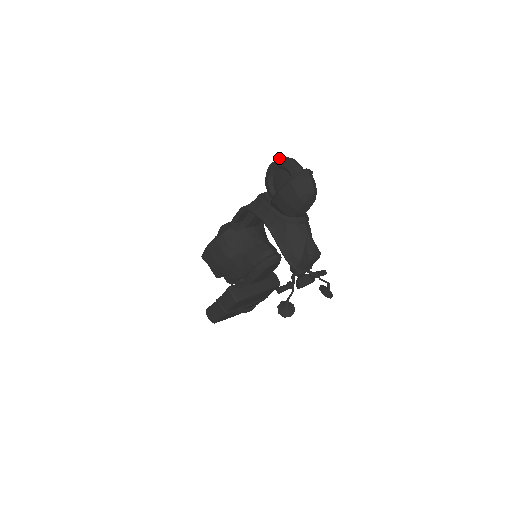
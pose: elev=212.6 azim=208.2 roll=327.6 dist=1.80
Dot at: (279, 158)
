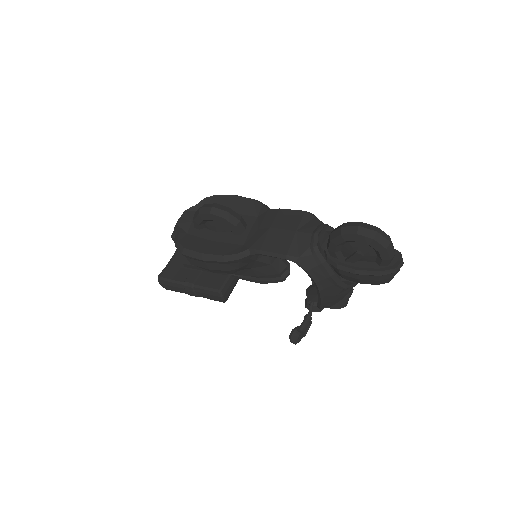
Dot at: (376, 238)
